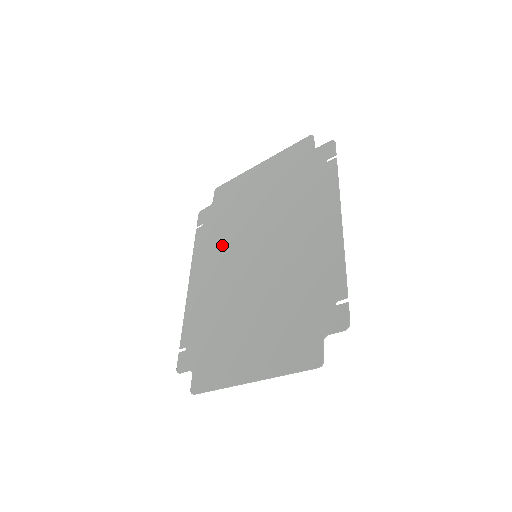
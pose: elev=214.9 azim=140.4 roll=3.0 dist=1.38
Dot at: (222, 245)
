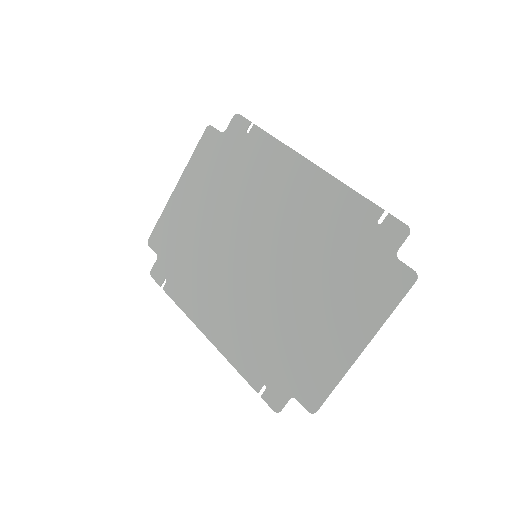
Dot at: (208, 277)
